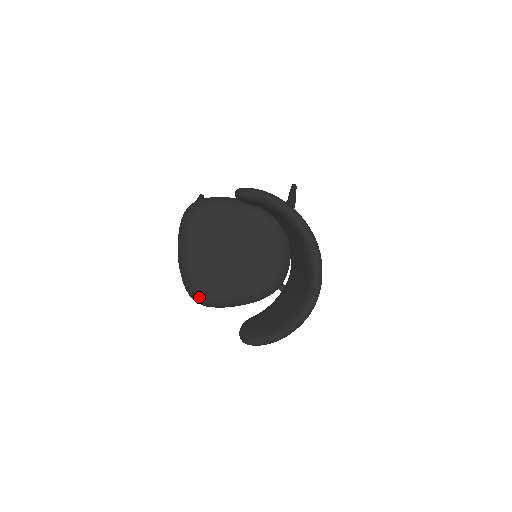
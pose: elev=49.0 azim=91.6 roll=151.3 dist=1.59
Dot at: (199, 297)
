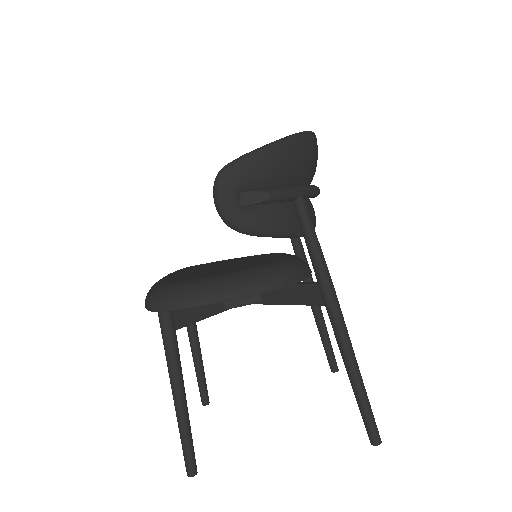
Dot at: (164, 288)
